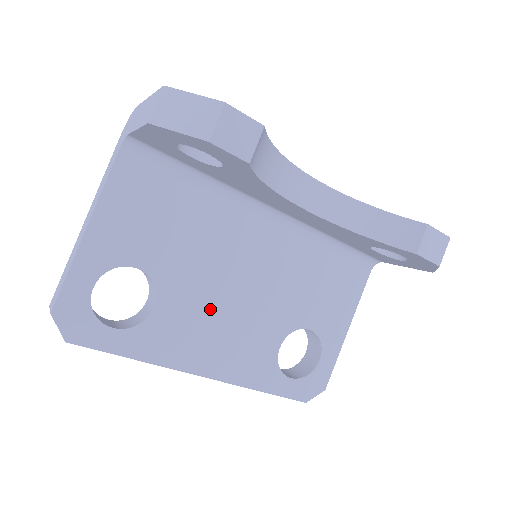
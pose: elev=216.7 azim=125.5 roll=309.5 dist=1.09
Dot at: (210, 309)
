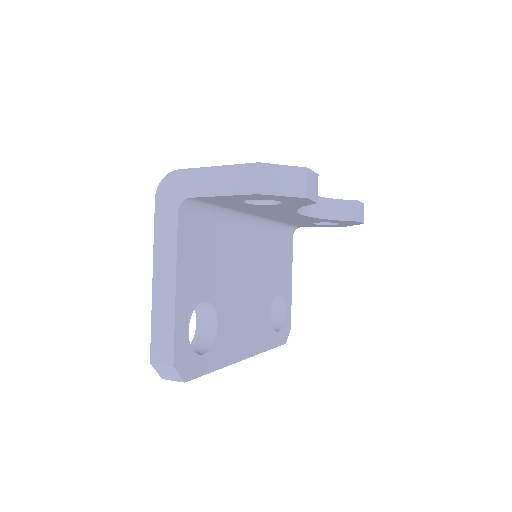
Dot at: (240, 308)
